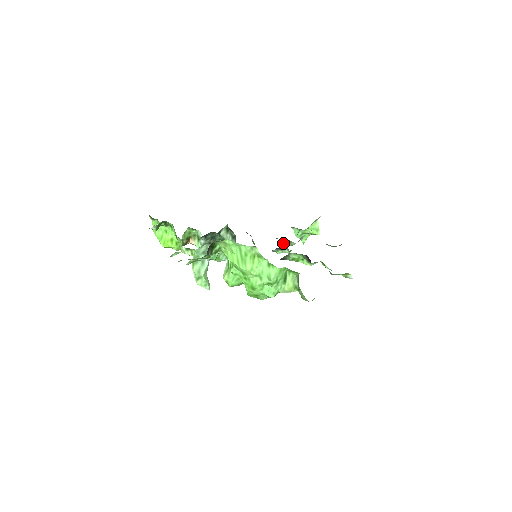
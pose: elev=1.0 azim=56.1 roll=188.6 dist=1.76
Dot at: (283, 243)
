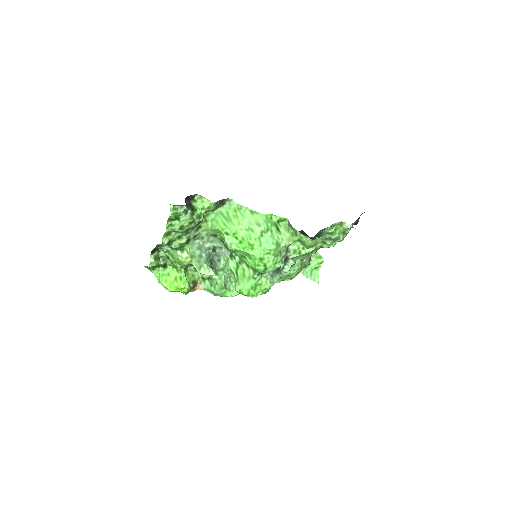
Dot at: occluded
